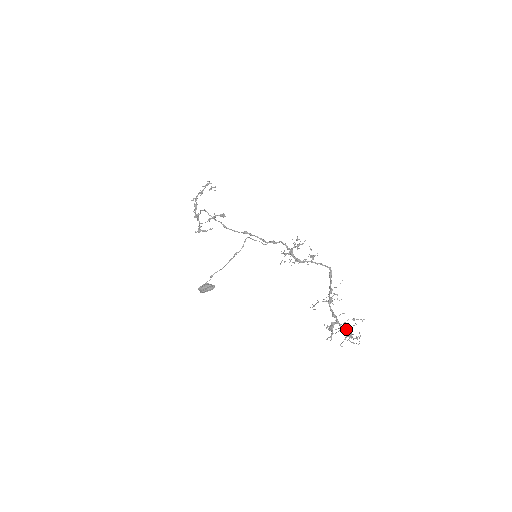
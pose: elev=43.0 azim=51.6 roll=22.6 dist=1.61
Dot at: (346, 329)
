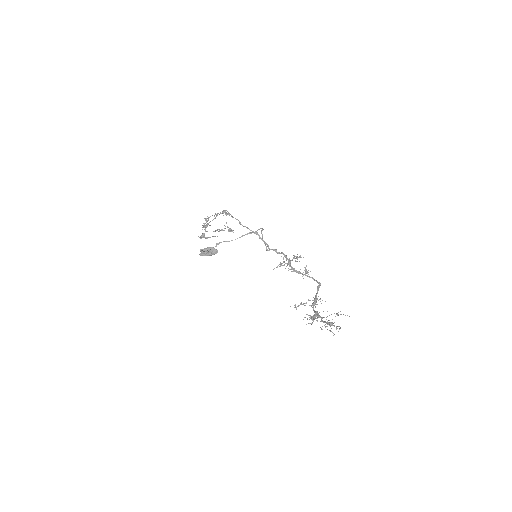
Dot at: occluded
